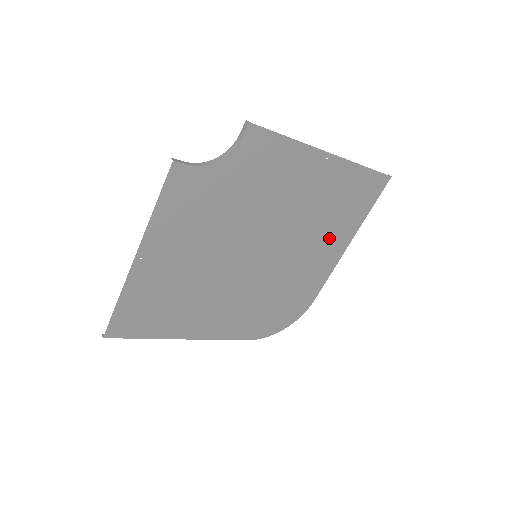
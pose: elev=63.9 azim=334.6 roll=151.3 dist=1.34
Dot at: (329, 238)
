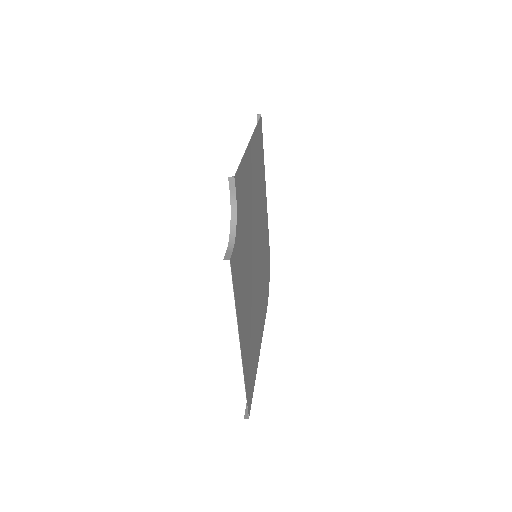
Dot at: (262, 194)
